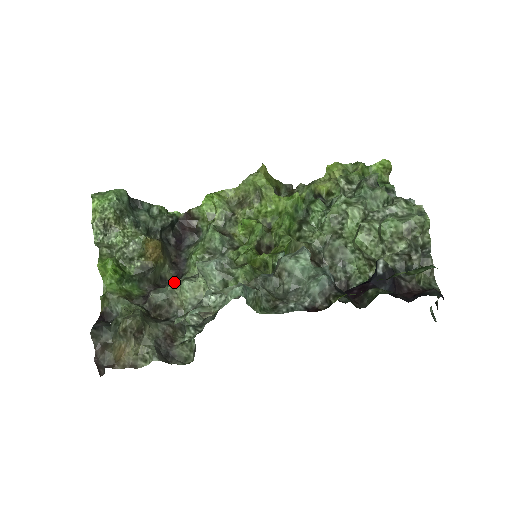
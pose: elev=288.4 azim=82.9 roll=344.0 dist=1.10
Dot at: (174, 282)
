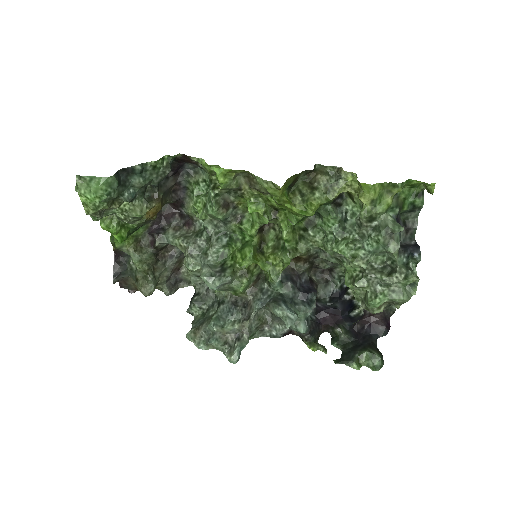
Dot at: (178, 243)
